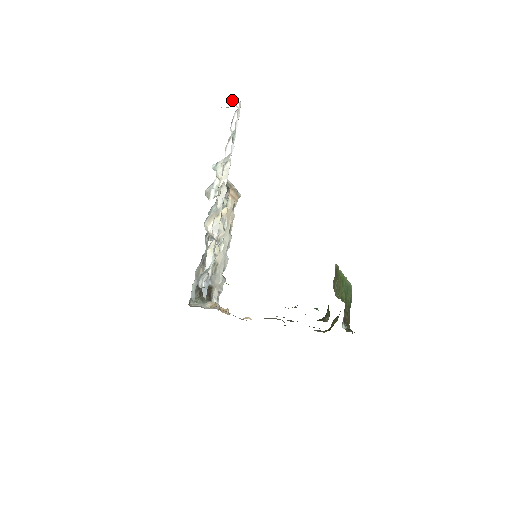
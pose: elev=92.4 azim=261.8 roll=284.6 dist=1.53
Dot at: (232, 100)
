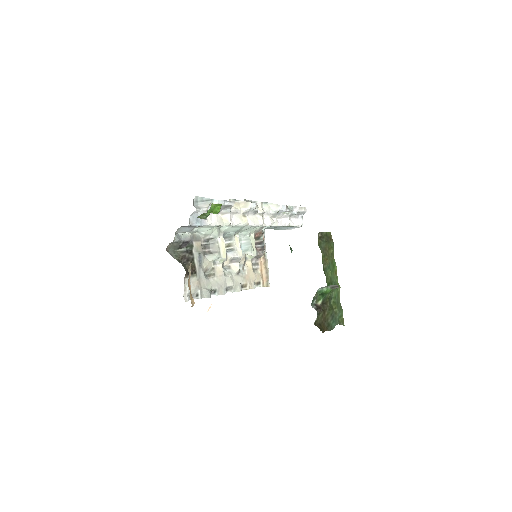
Dot at: occluded
